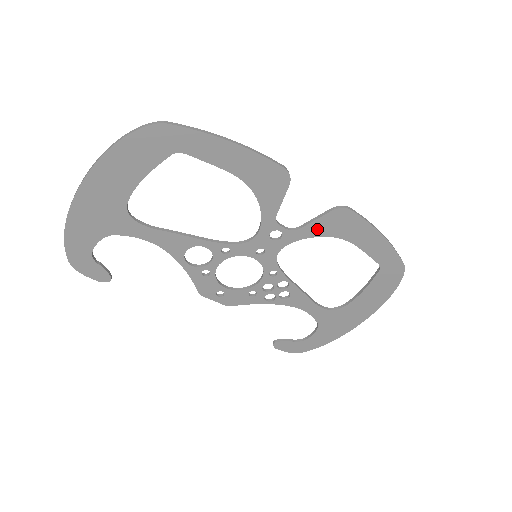
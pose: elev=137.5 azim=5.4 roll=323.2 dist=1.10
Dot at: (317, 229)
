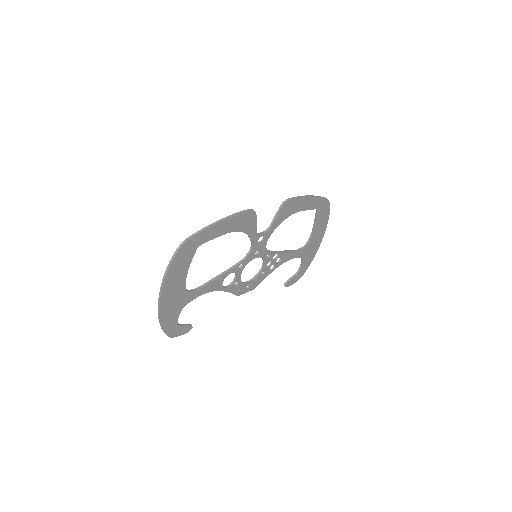
Dot at: (279, 220)
